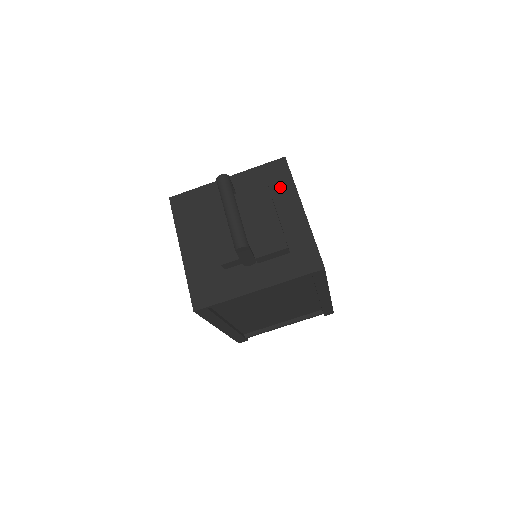
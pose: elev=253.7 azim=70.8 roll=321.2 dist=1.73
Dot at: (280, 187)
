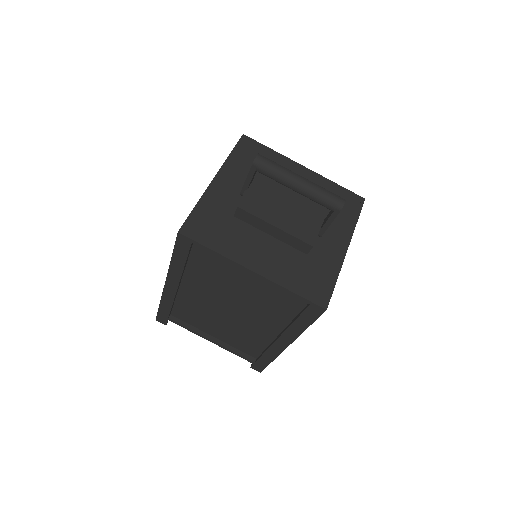
Dot at: occluded
